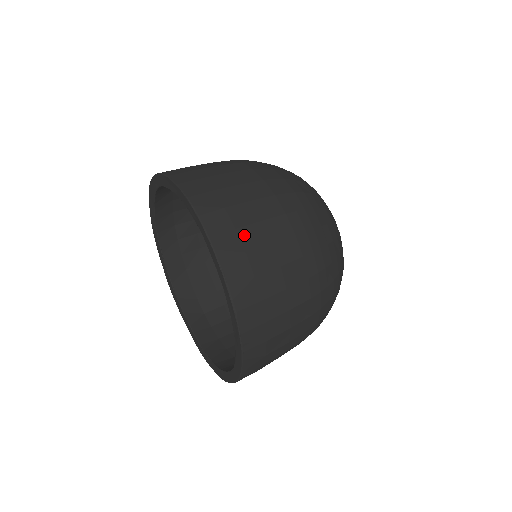
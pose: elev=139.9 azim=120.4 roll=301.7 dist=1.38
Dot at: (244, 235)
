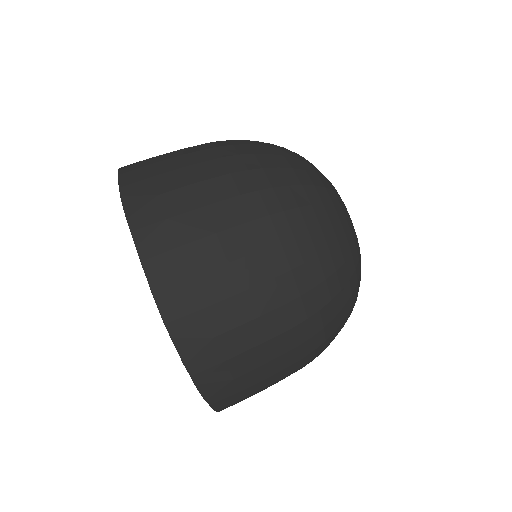
Dot at: (200, 286)
